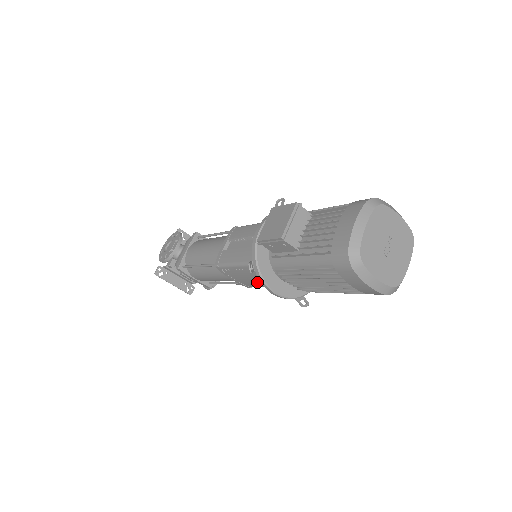
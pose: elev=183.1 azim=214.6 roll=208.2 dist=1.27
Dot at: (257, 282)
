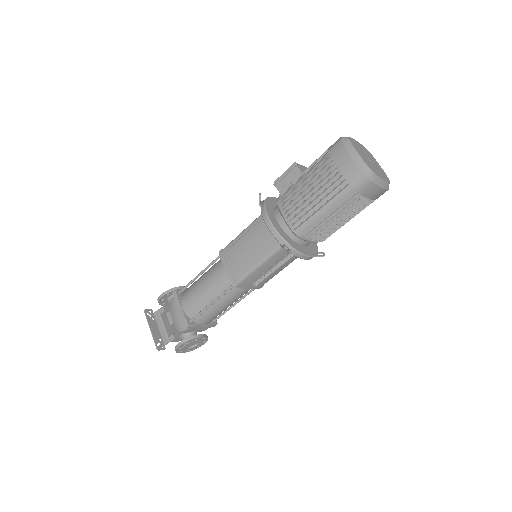
Dot at: (250, 254)
